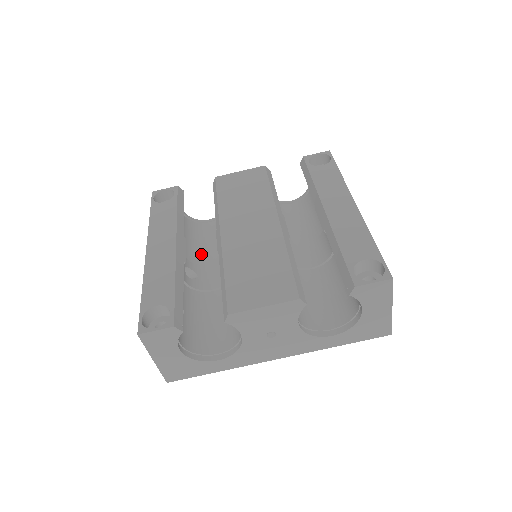
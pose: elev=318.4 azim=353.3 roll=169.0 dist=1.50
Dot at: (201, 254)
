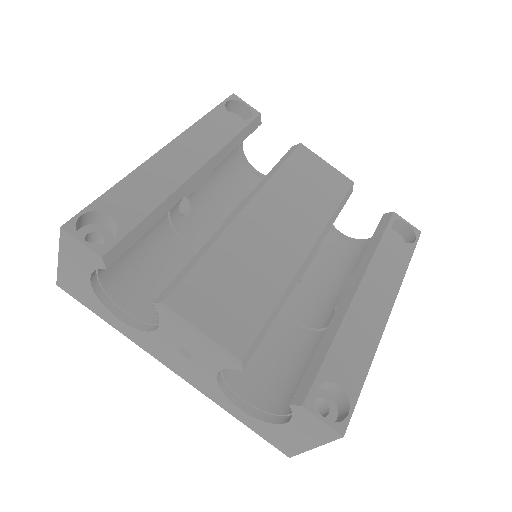
Dot at: (215, 196)
